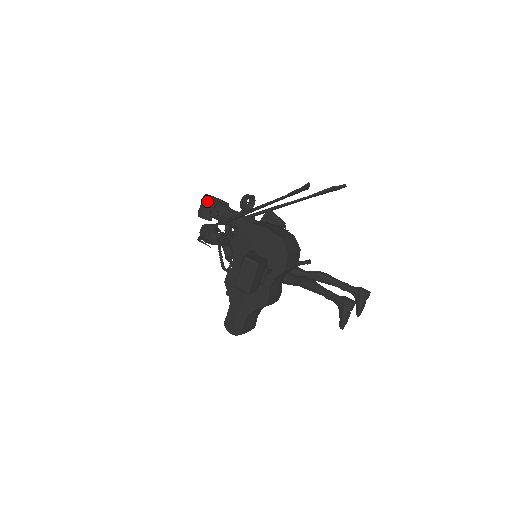
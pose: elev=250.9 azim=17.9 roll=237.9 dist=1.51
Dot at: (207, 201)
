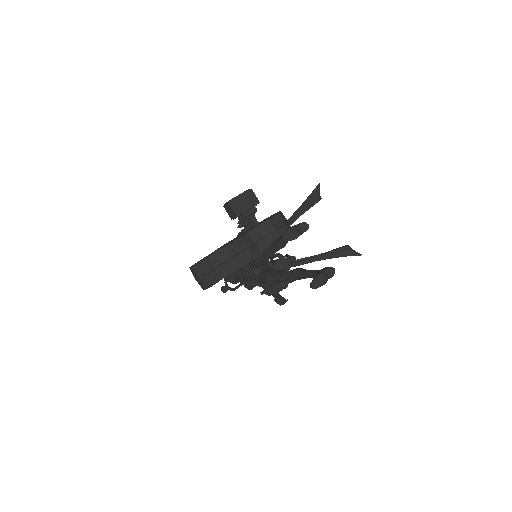
Dot at: occluded
